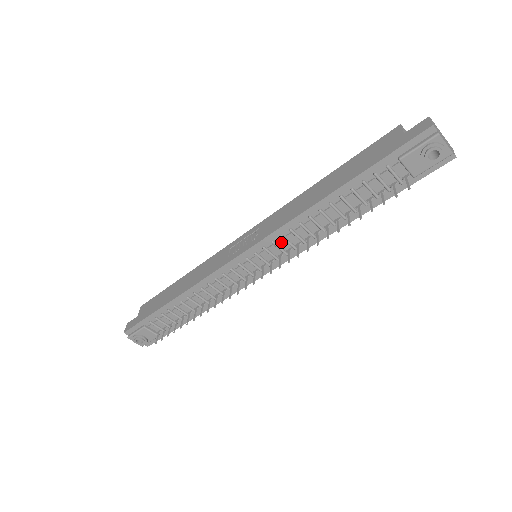
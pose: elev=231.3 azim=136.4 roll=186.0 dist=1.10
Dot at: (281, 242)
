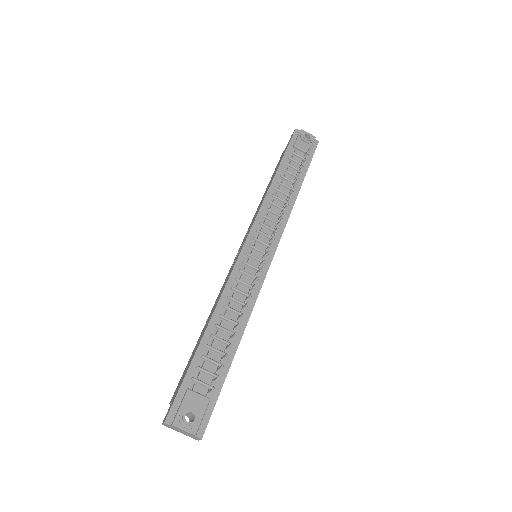
Dot at: (266, 223)
